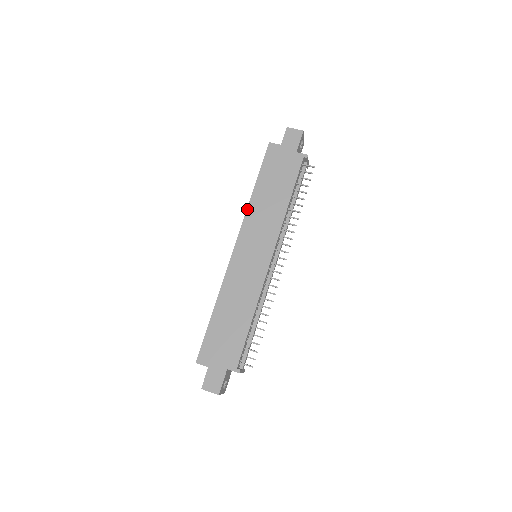
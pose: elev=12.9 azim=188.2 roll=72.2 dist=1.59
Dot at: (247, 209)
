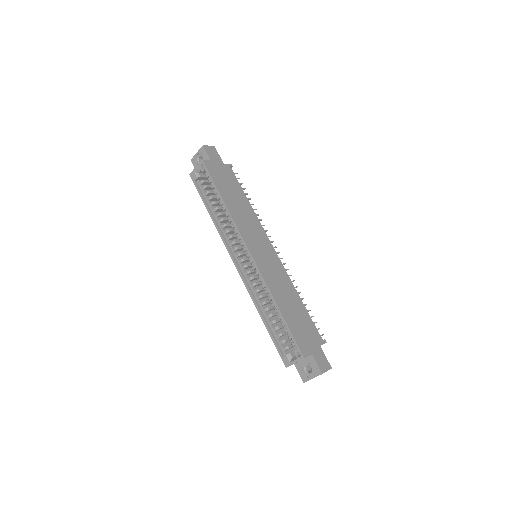
Dot at: (232, 218)
